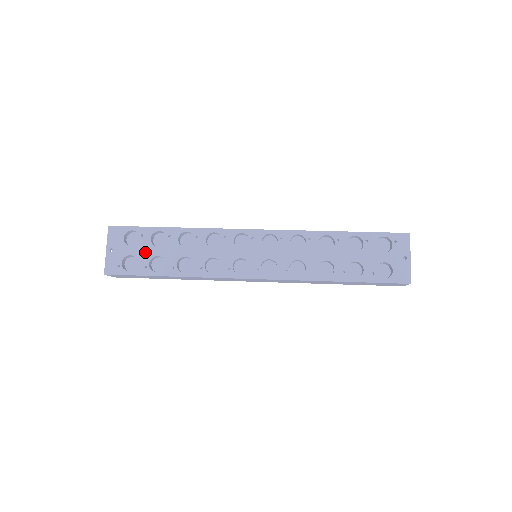
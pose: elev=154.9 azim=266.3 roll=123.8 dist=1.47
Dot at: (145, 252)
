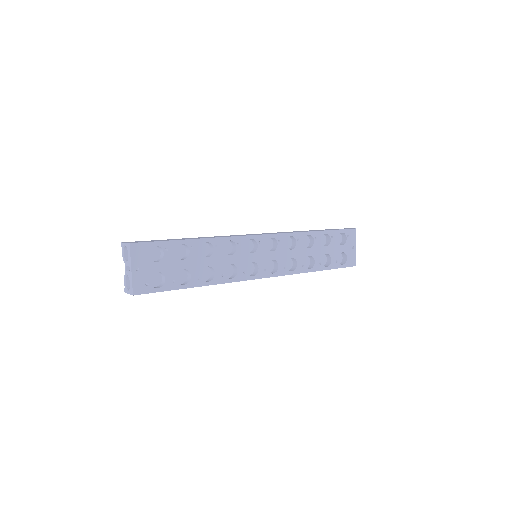
Dot at: (171, 267)
